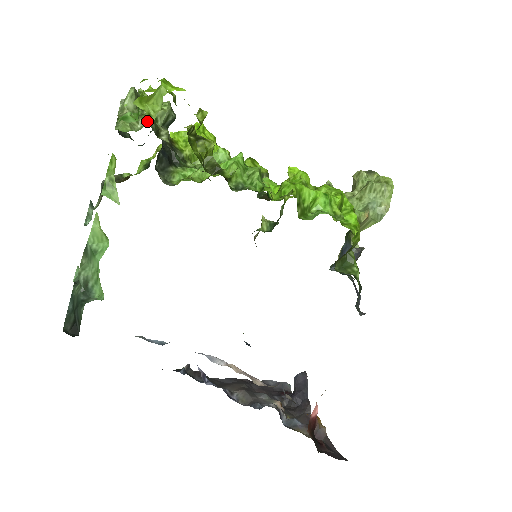
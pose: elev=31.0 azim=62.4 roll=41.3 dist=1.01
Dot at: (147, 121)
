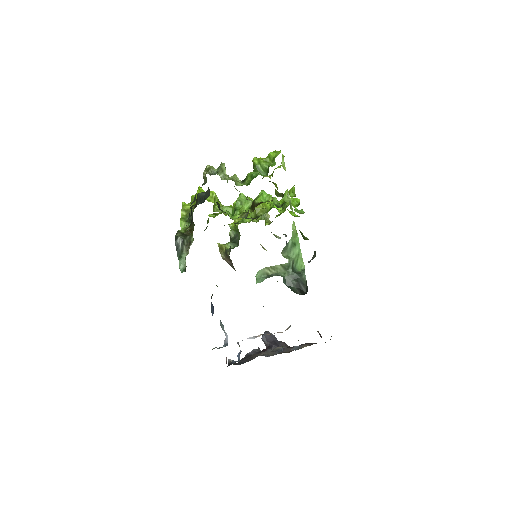
Dot at: (238, 180)
